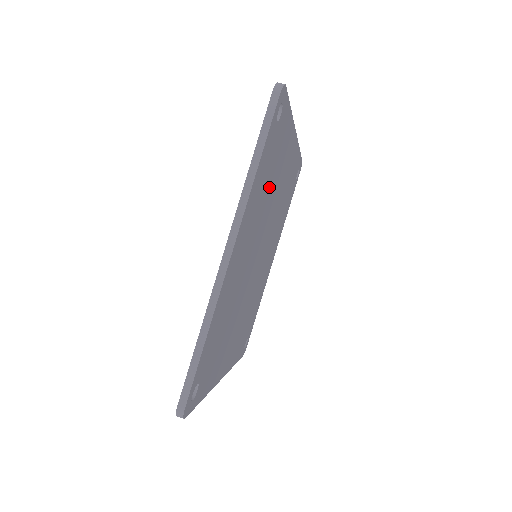
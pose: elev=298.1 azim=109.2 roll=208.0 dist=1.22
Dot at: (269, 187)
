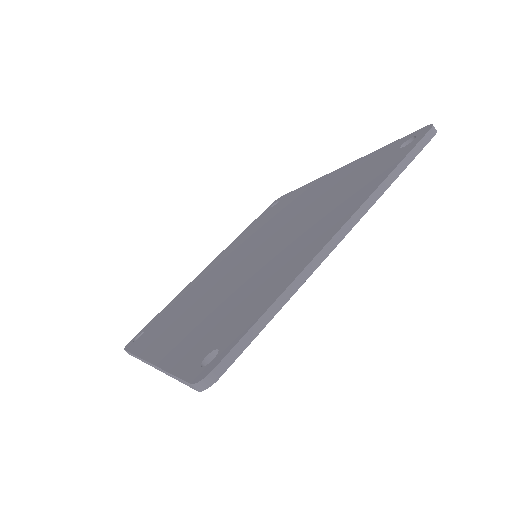
Dot at: occluded
